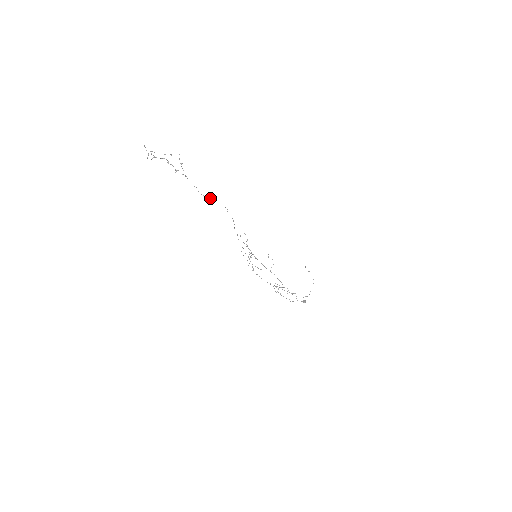
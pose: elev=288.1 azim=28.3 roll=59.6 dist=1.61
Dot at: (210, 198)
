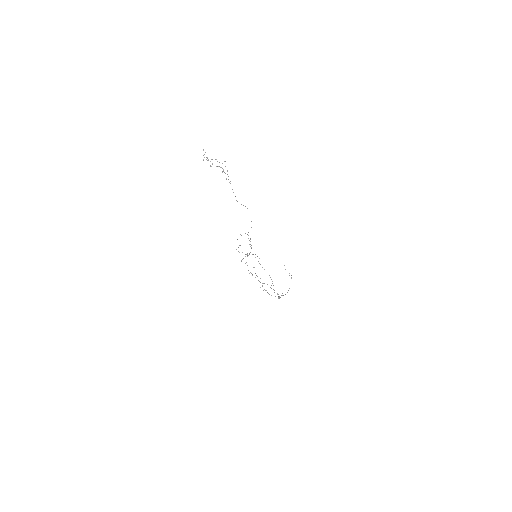
Dot at: (243, 205)
